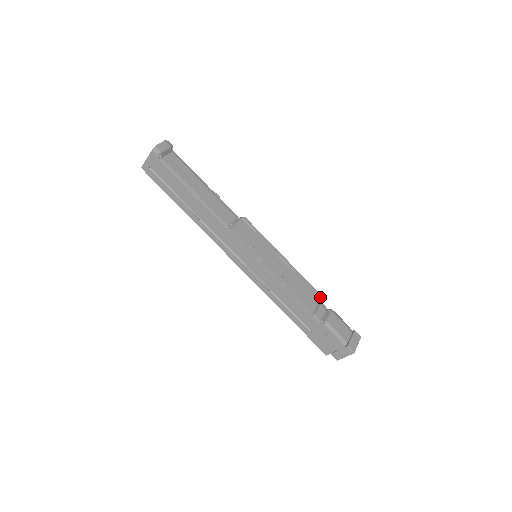
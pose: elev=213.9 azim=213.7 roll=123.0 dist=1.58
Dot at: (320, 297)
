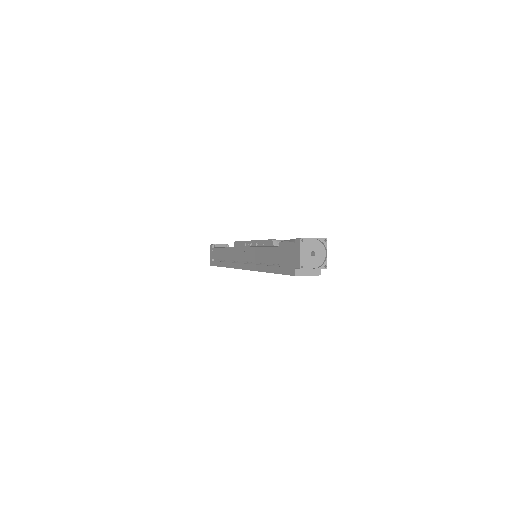
Dot at: occluded
